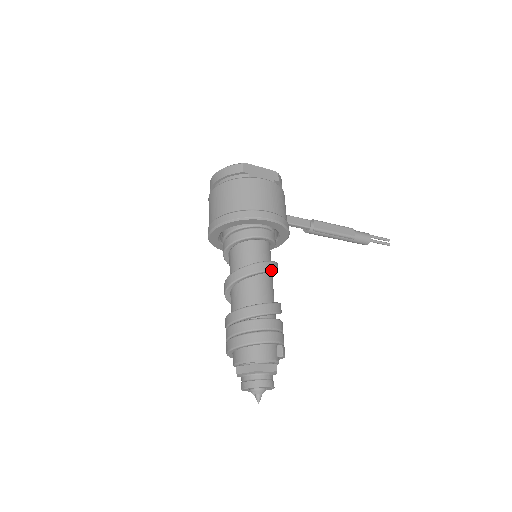
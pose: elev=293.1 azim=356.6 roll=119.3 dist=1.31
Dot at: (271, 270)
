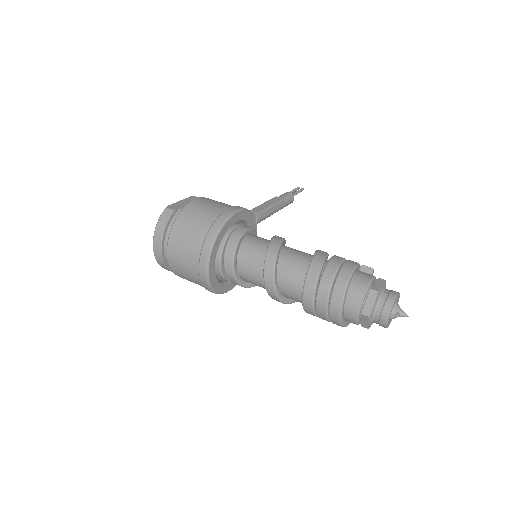
Dot at: (283, 239)
